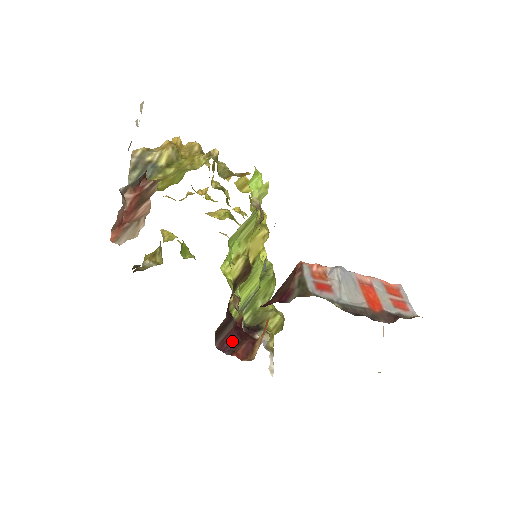
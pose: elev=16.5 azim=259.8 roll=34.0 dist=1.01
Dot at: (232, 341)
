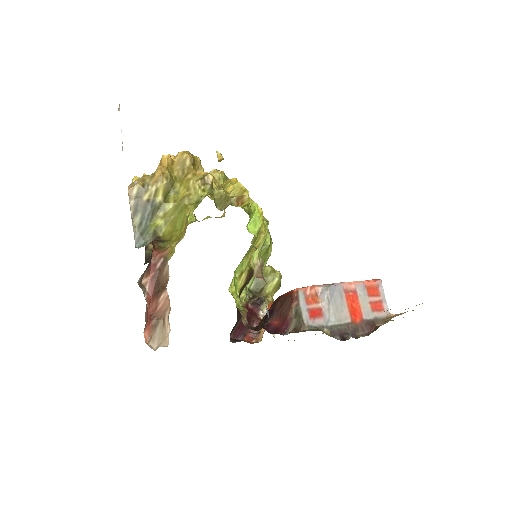
Dot at: (242, 328)
